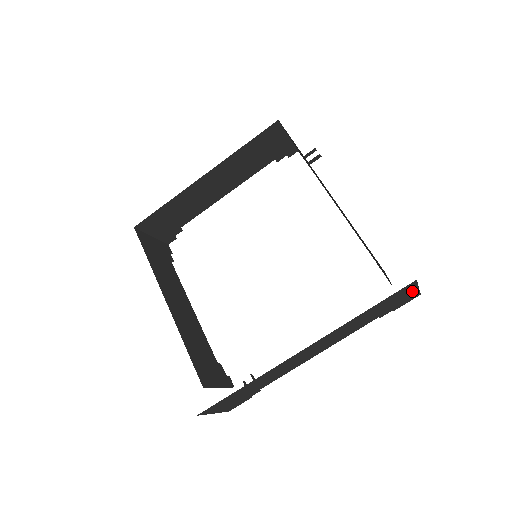
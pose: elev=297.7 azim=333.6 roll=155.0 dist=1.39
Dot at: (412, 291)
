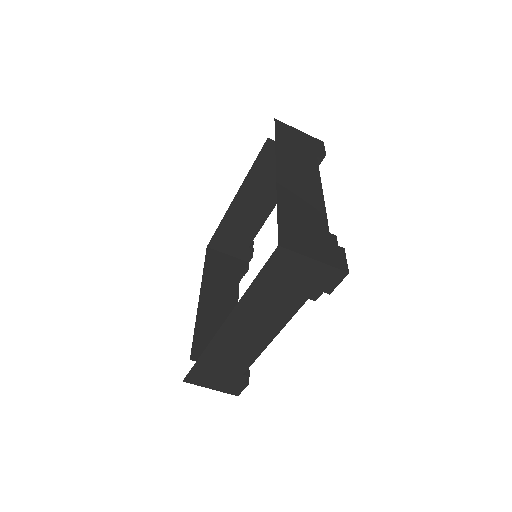
Dot at: (309, 264)
